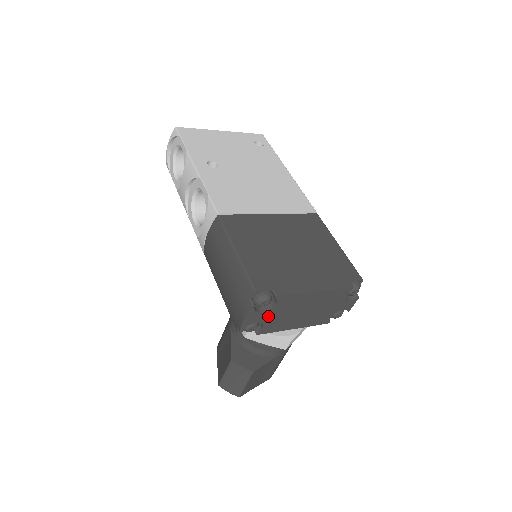
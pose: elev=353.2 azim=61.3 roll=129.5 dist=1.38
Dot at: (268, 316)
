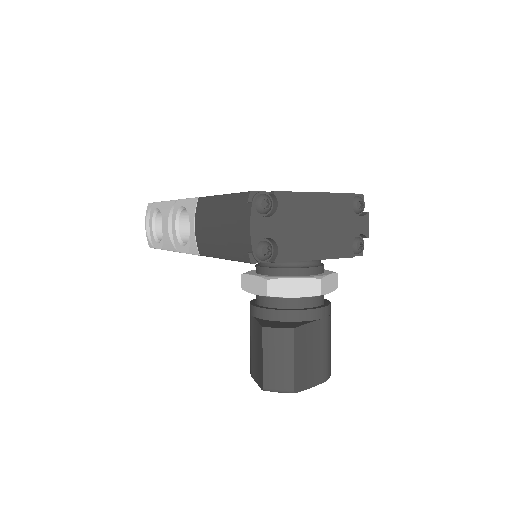
Dot at: (277, 228)
